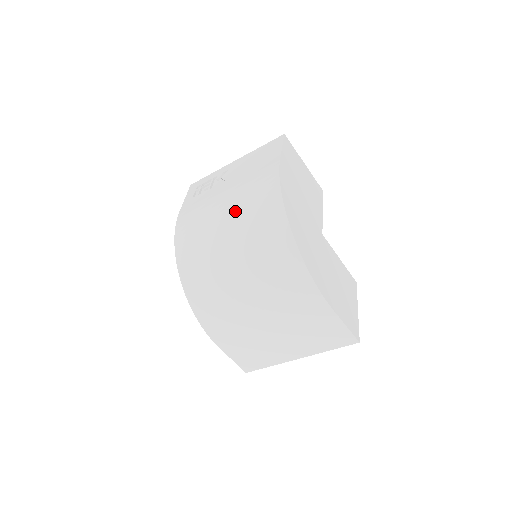
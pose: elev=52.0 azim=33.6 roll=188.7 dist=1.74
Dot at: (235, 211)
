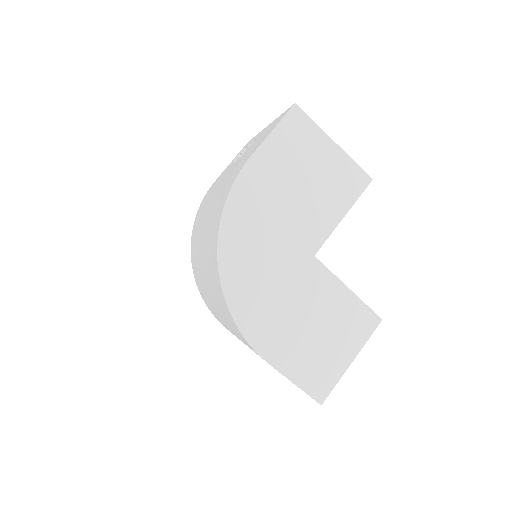
Dot at: (210, 211)
